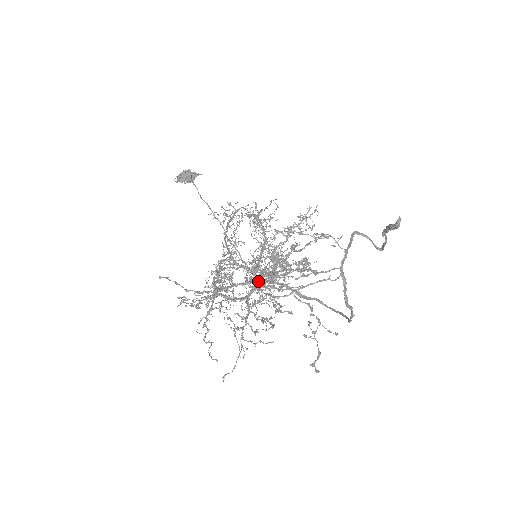
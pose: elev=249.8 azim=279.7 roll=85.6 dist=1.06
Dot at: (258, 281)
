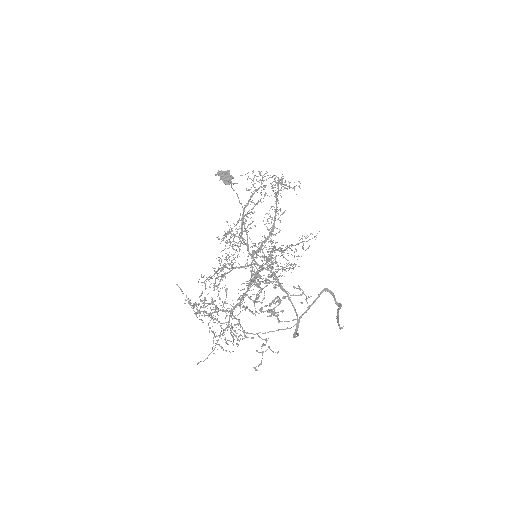
Dot at: (244, 297)
